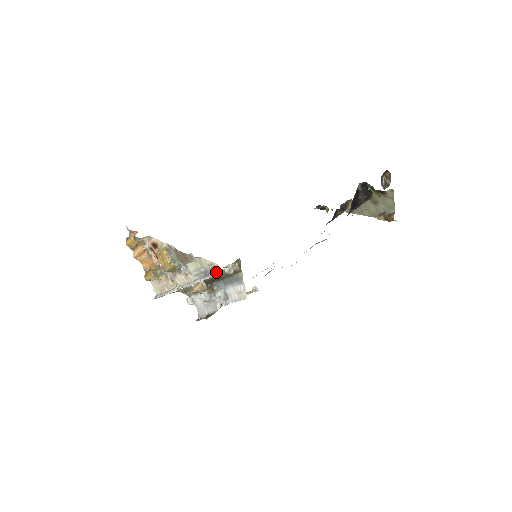
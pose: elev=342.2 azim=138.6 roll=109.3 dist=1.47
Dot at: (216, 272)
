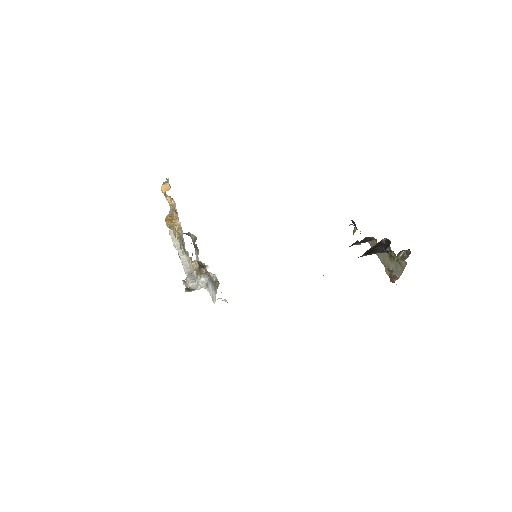
Dot at: (203, 272)
